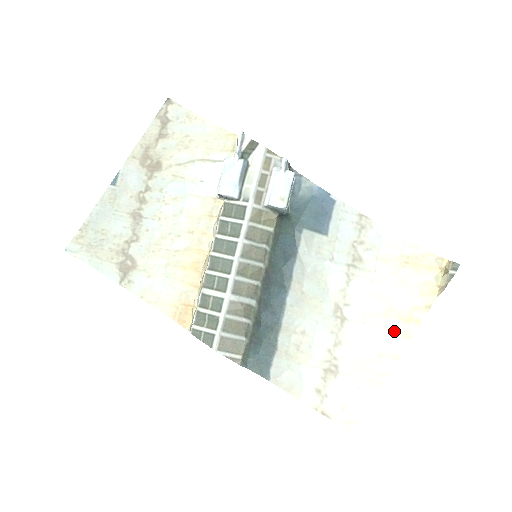
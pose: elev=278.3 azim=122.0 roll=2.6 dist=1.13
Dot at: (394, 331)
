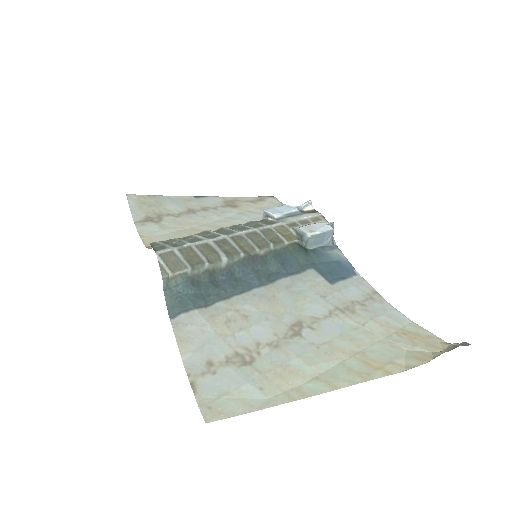
Dot at: (351, 368)
